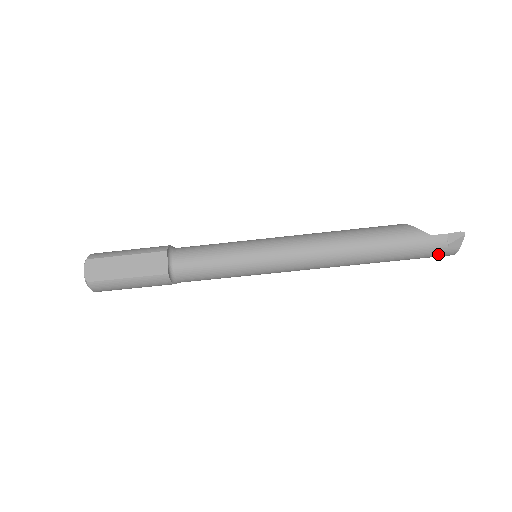
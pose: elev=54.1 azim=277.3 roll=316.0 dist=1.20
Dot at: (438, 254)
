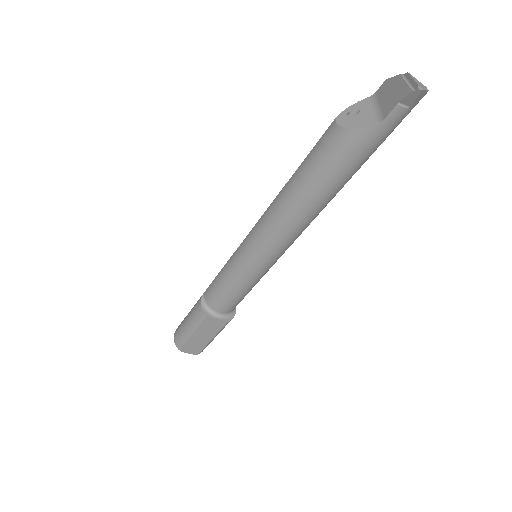
Dot at: occluded
